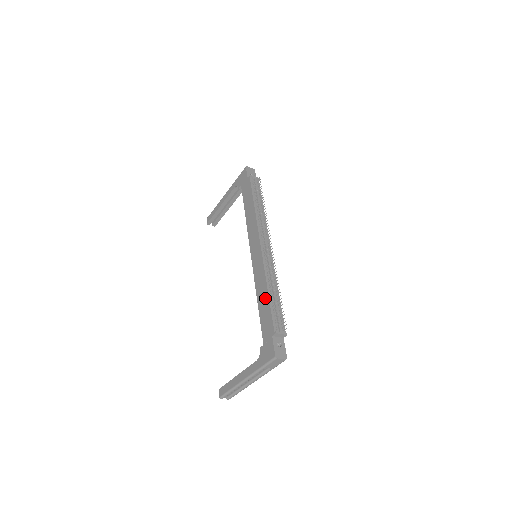
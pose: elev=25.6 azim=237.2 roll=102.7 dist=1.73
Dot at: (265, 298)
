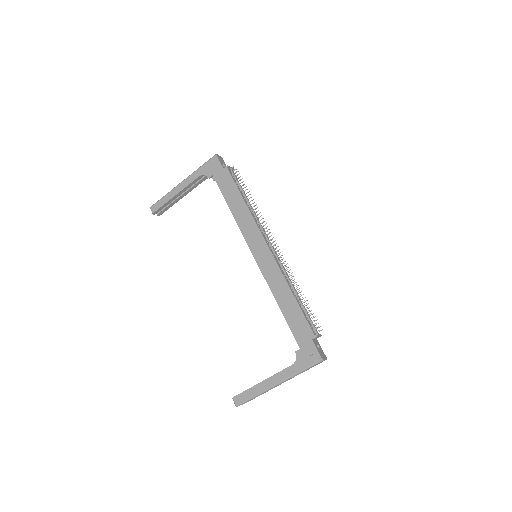
Dot at: (291, 302)
